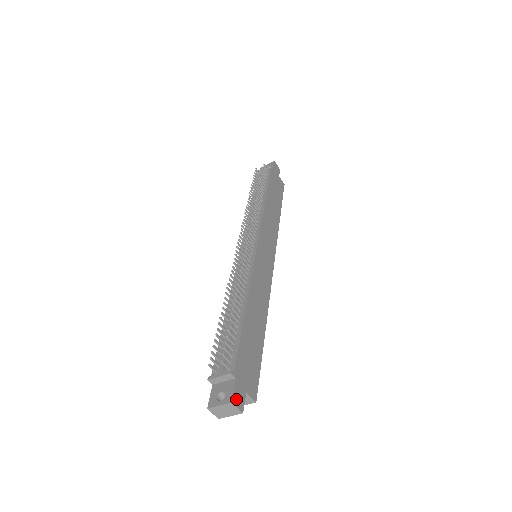
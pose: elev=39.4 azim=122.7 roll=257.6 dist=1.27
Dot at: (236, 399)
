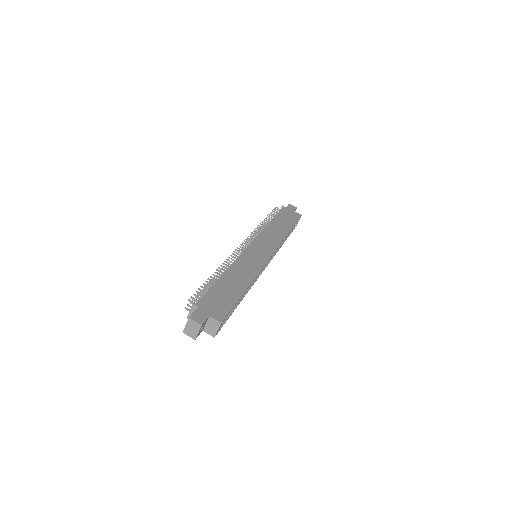
Dot at: (195, 317)
